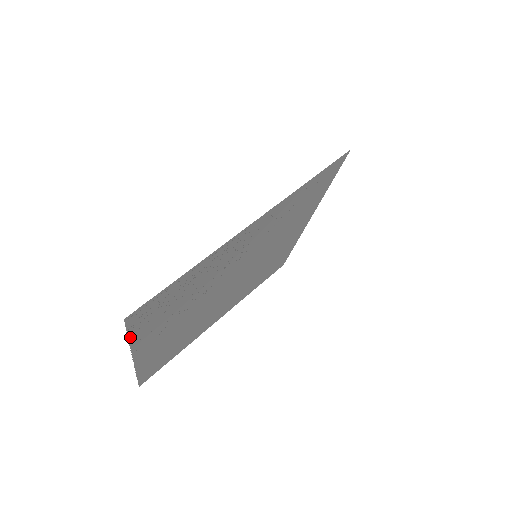
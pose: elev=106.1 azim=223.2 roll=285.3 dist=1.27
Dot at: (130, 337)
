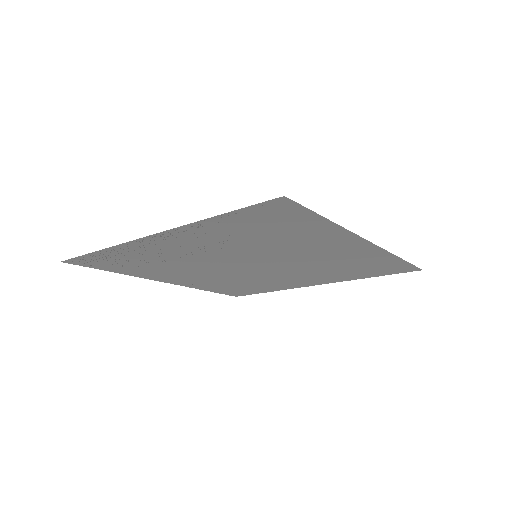
Dot at: (106, 270)
